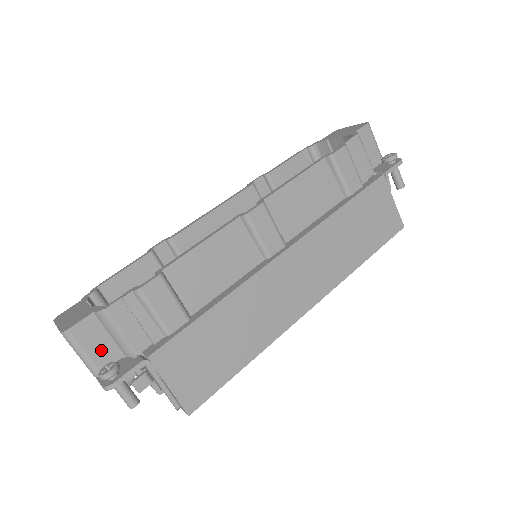
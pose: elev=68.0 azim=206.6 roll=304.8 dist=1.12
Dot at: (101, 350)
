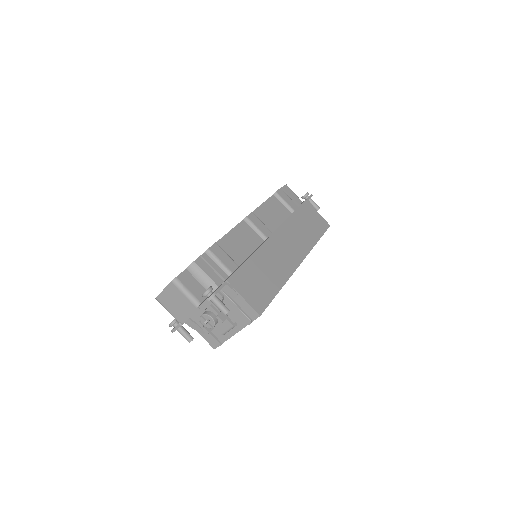
Dot at: (196, 290)
